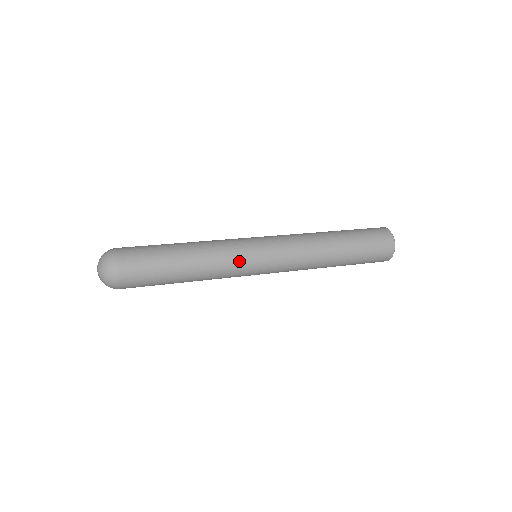
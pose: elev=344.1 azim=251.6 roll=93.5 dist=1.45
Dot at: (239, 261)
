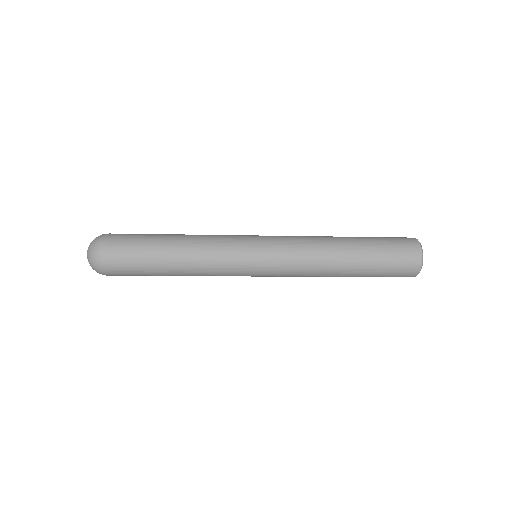
Dot at: (231, 249)
